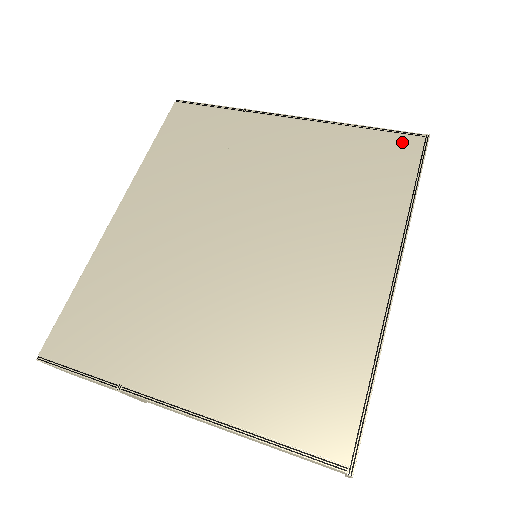
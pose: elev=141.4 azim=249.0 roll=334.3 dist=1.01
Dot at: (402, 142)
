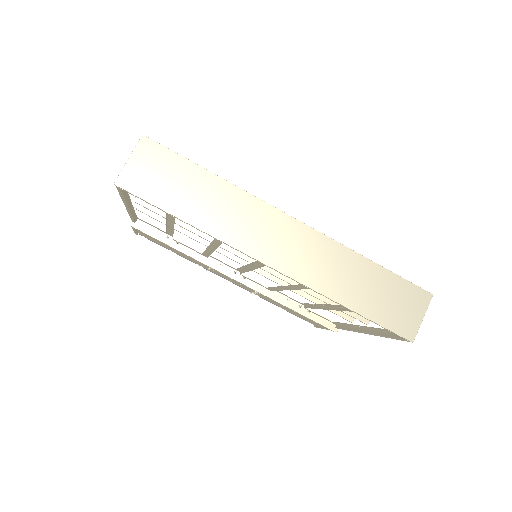
Dot at: occluded
